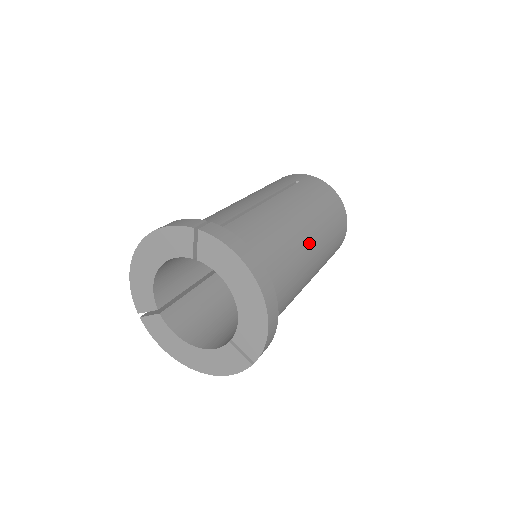
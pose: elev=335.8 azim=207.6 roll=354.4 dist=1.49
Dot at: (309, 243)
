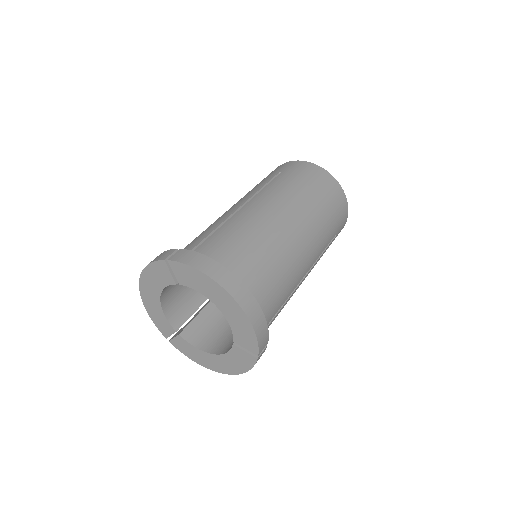
Dot at: (292, 230)
